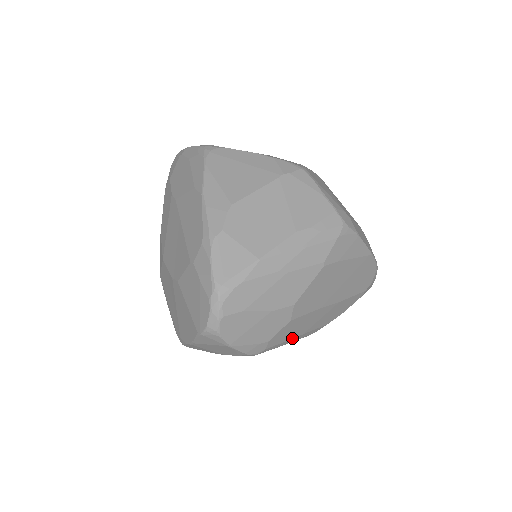
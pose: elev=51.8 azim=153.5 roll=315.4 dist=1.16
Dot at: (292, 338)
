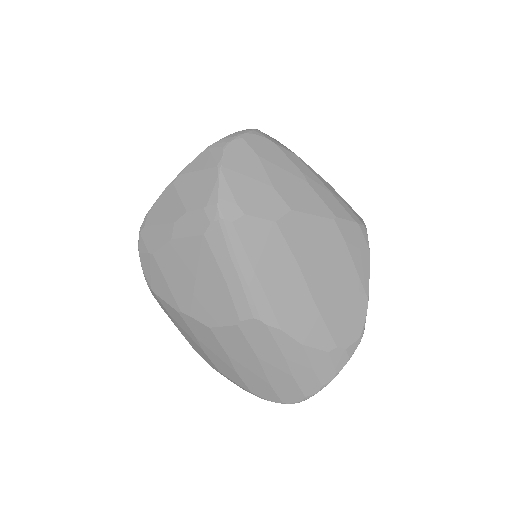
Dot at: (252, 266)
